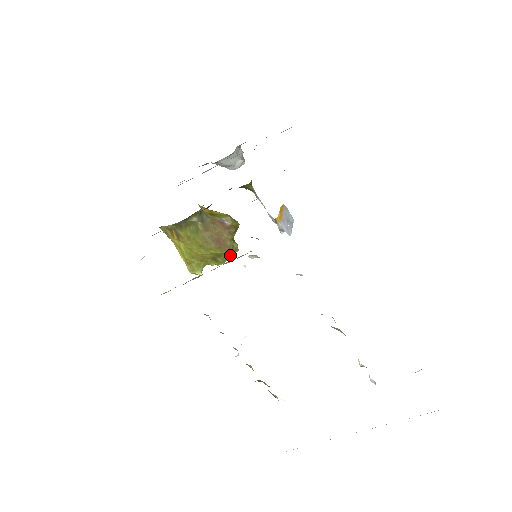
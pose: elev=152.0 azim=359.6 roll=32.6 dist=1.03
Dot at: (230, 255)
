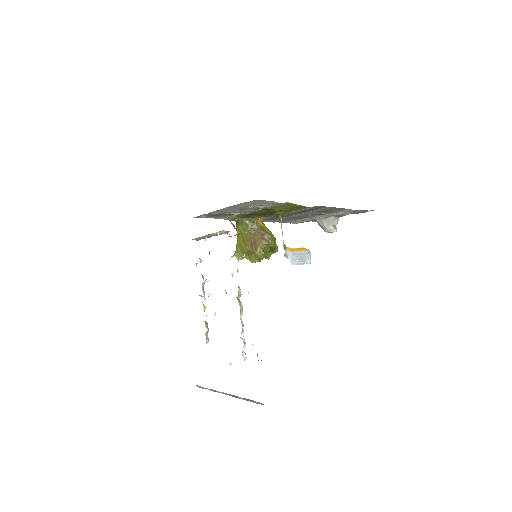
Dot at: (259, 259)
